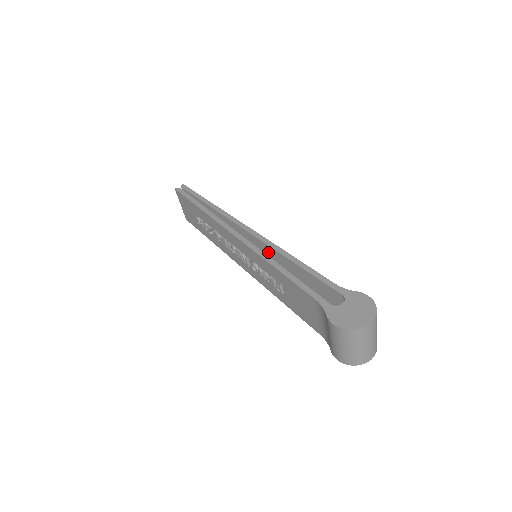
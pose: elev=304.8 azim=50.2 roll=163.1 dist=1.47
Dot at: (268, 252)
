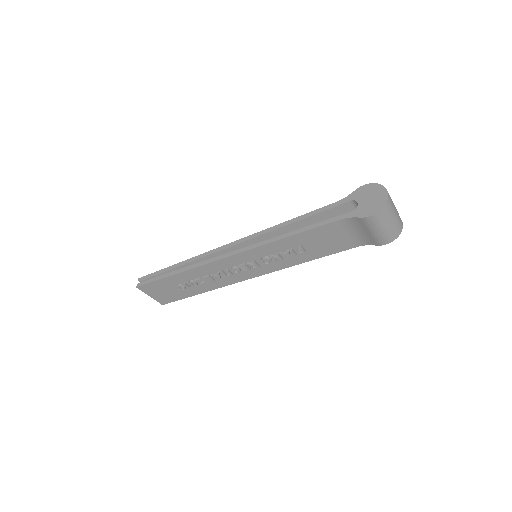
Dot at: occluded
